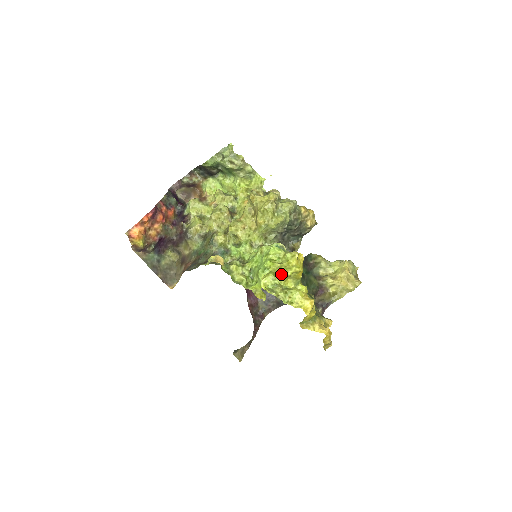
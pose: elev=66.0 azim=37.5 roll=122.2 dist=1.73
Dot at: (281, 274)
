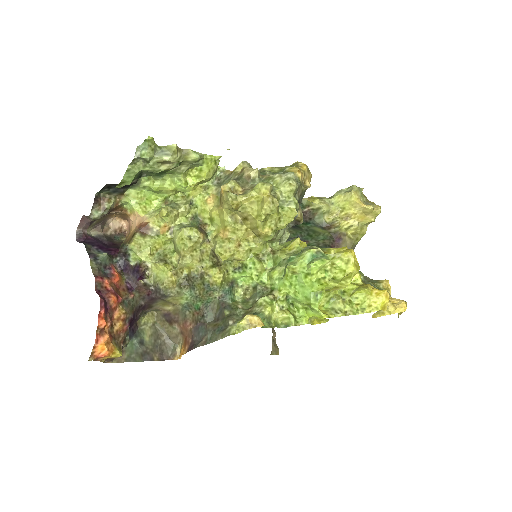
Dot at: (337, 287)
